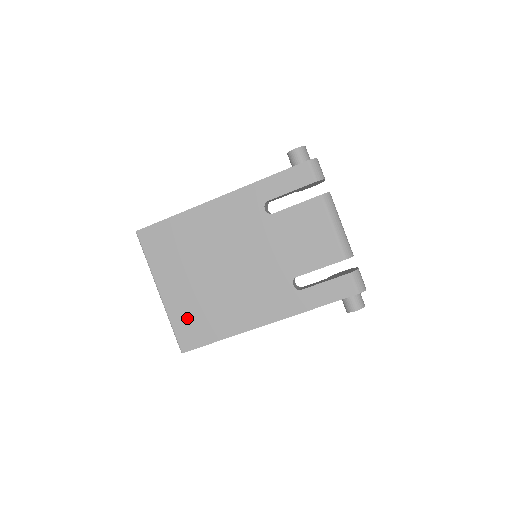
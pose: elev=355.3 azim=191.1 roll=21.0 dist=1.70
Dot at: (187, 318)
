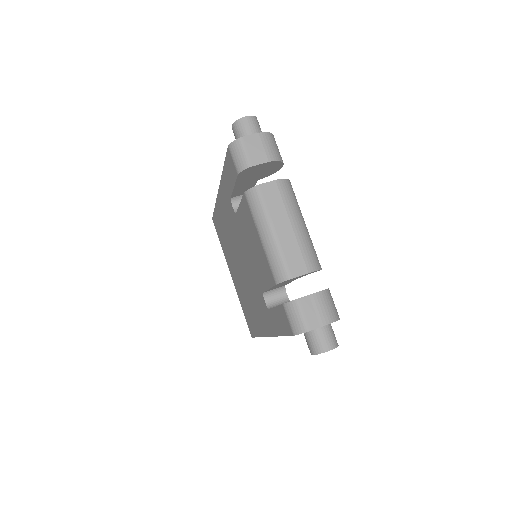
Dot at: (244, 307)
